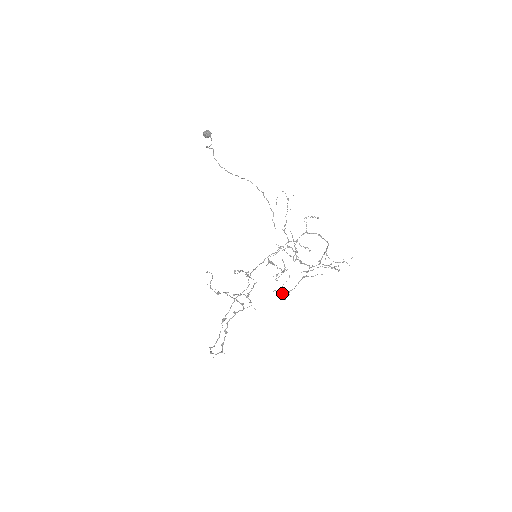
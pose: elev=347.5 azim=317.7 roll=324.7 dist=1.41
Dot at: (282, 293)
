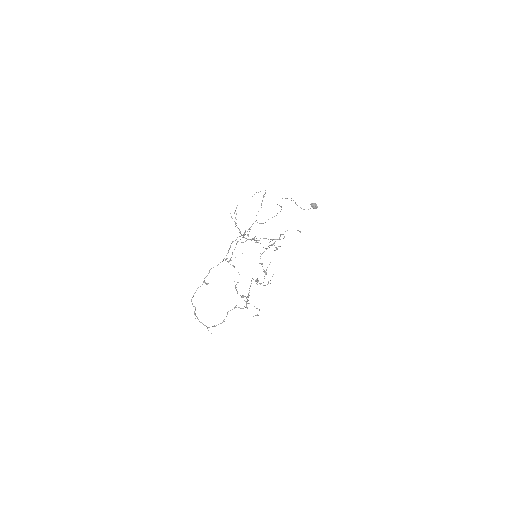
Dot at: occluded
